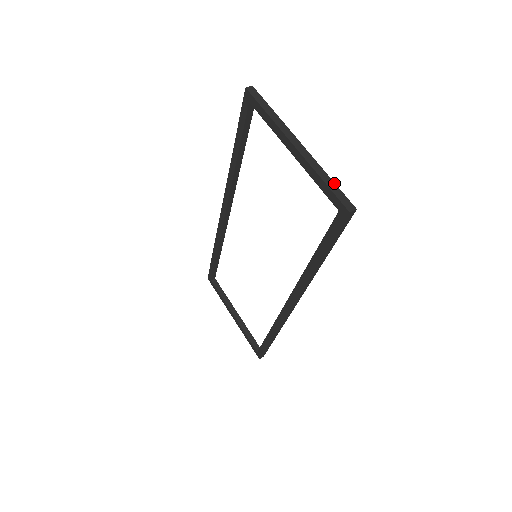
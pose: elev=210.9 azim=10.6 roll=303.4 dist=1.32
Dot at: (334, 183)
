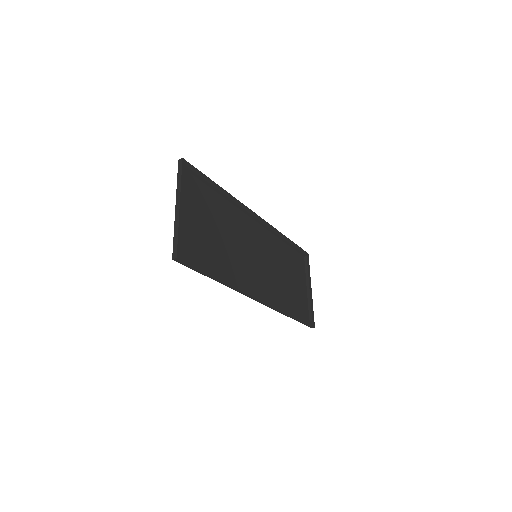
Dot at: (177, 237)
